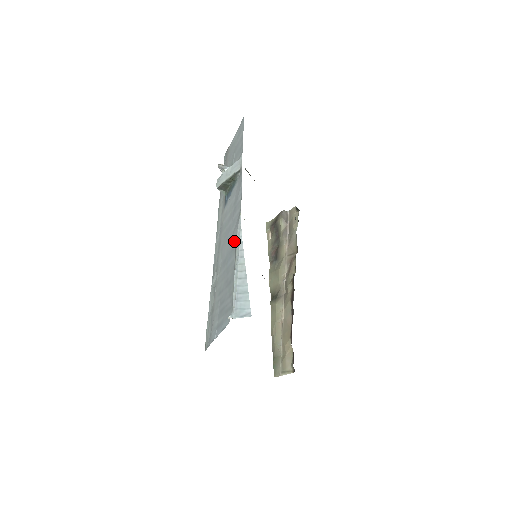
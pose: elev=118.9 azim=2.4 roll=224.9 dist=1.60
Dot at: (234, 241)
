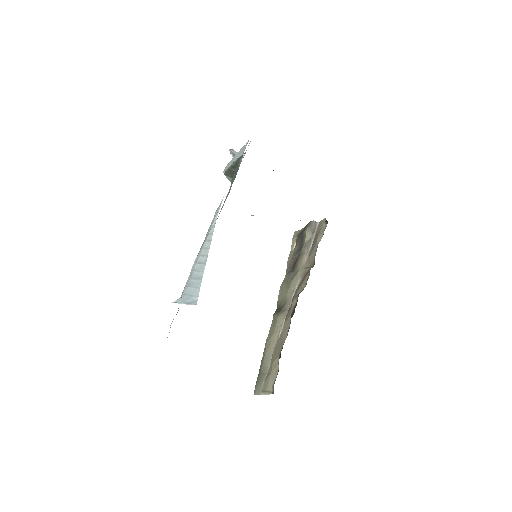
Dot at: occluded
